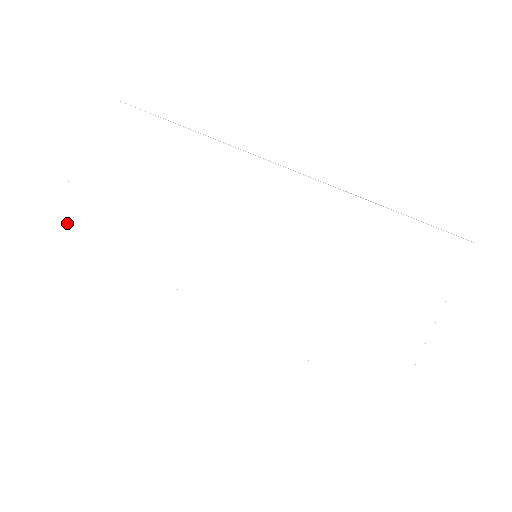
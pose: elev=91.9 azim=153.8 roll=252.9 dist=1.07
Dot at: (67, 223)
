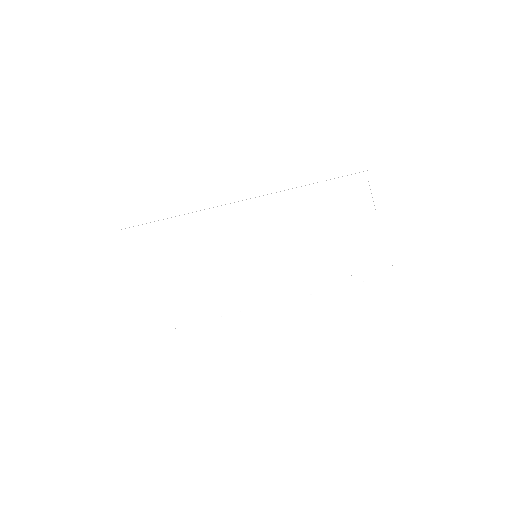
Dot at: (151, 320)
